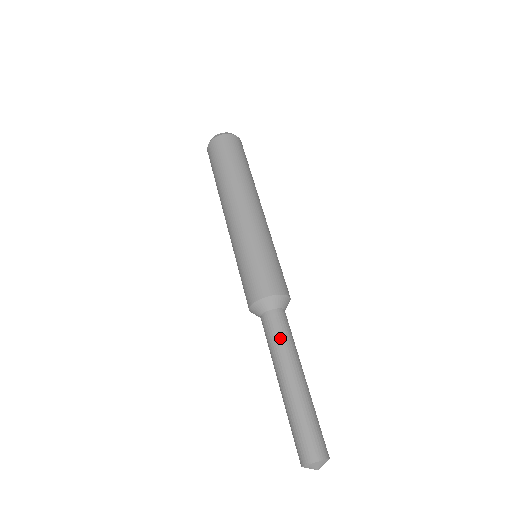
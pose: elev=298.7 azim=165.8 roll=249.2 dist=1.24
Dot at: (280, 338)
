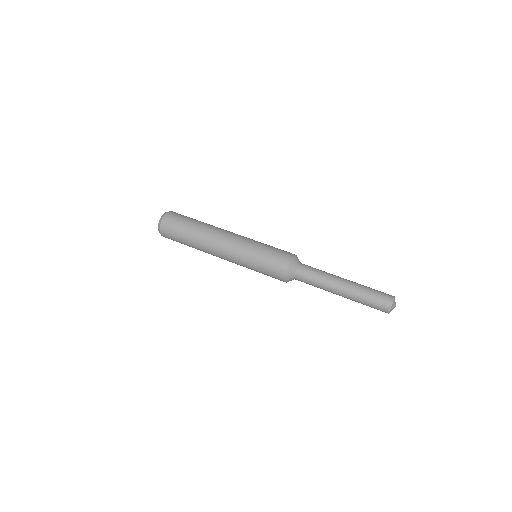
Dot at: (319, 270)
